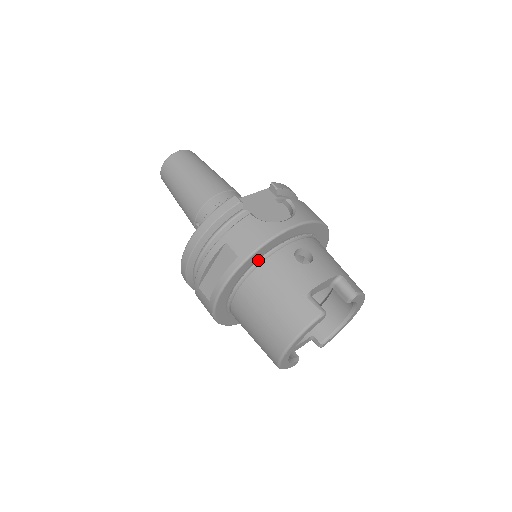
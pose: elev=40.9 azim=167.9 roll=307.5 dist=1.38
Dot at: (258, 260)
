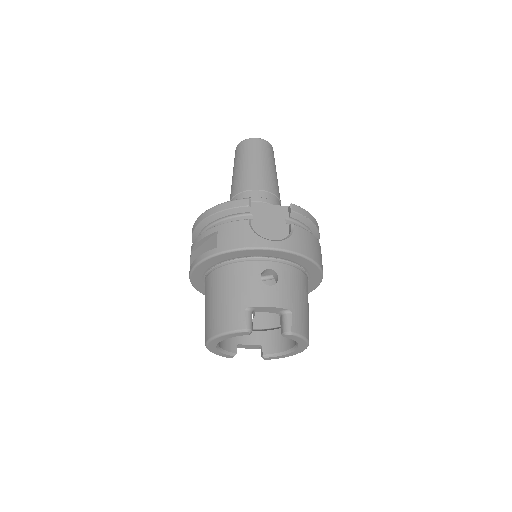
Dot at: (234, 259)
